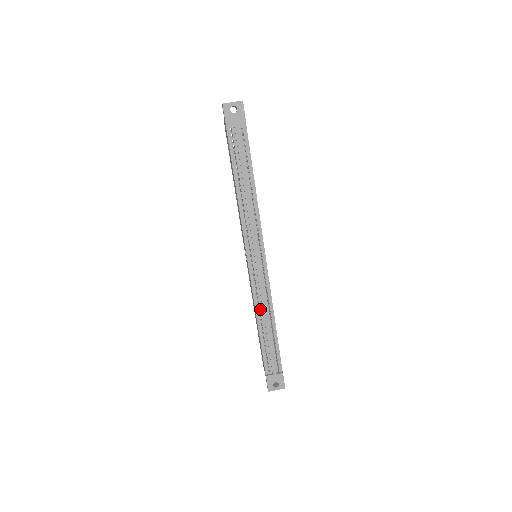
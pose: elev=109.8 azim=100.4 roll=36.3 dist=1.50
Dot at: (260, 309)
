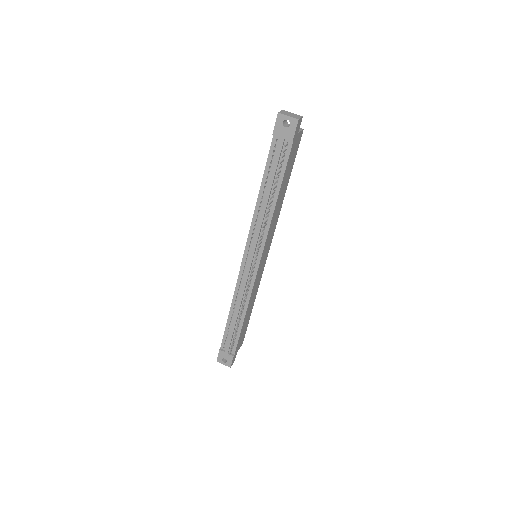
Dot at: (237, 300)
